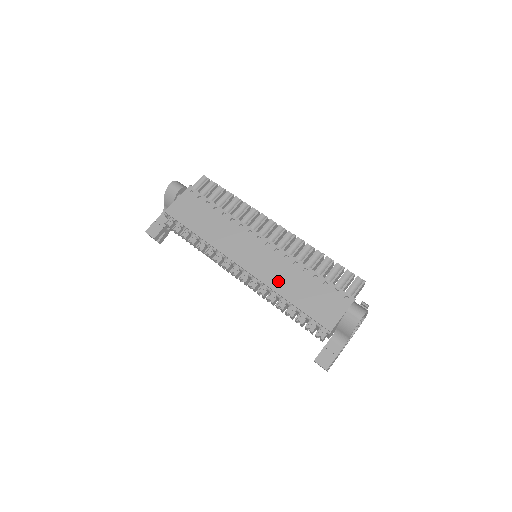
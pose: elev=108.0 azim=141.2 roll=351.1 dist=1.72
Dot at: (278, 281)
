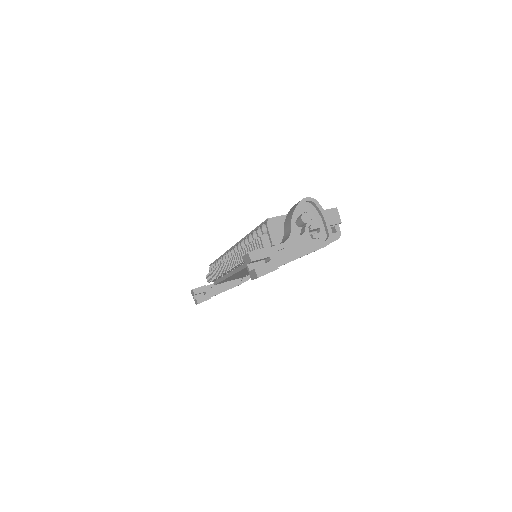
Dot at: occluded
